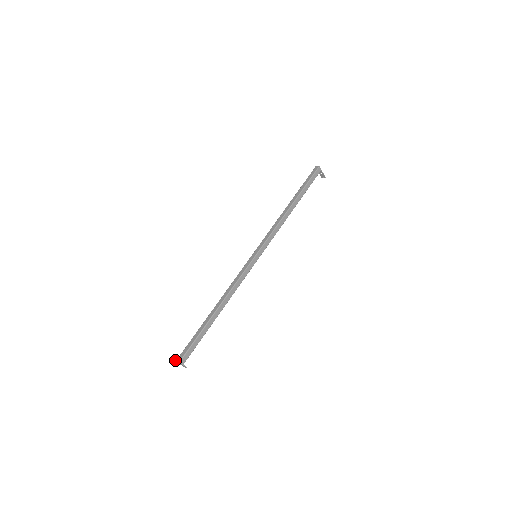
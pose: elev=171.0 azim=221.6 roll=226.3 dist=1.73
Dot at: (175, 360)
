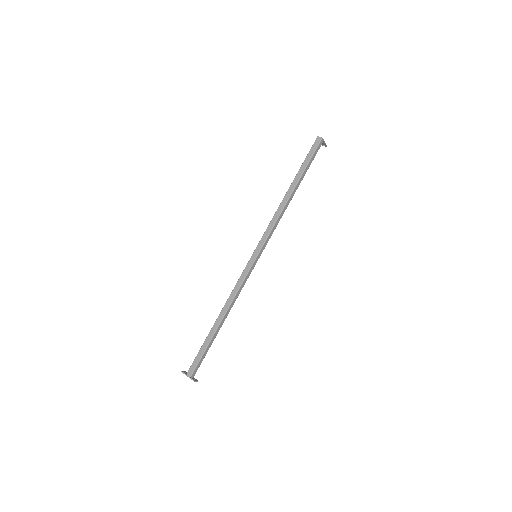
Dot at: occluded
